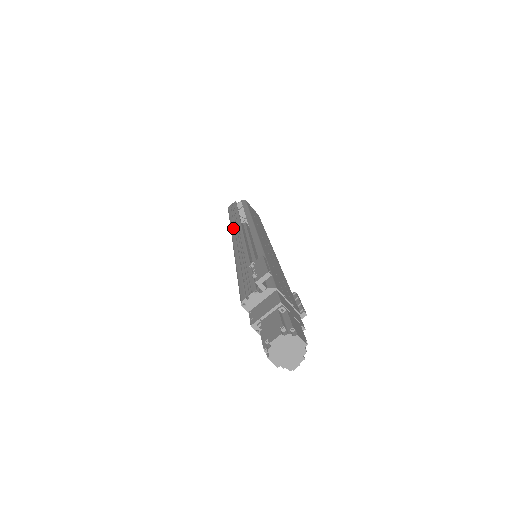
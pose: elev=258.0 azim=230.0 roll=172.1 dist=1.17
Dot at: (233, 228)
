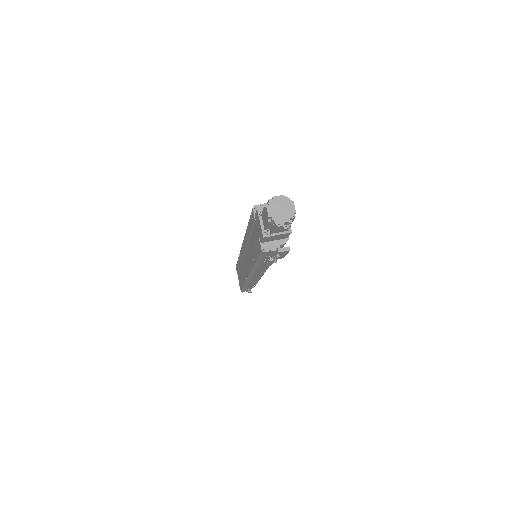
Dot at: occluded
